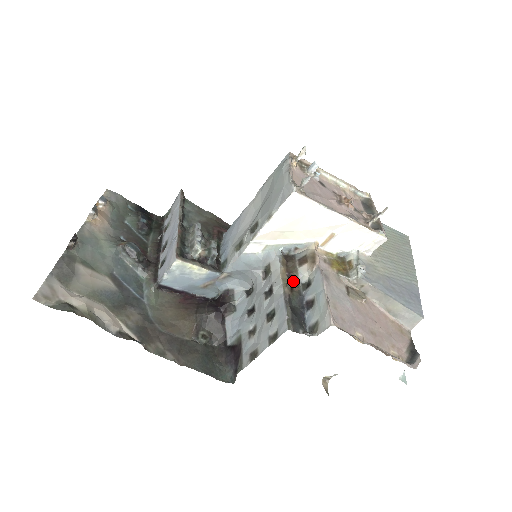
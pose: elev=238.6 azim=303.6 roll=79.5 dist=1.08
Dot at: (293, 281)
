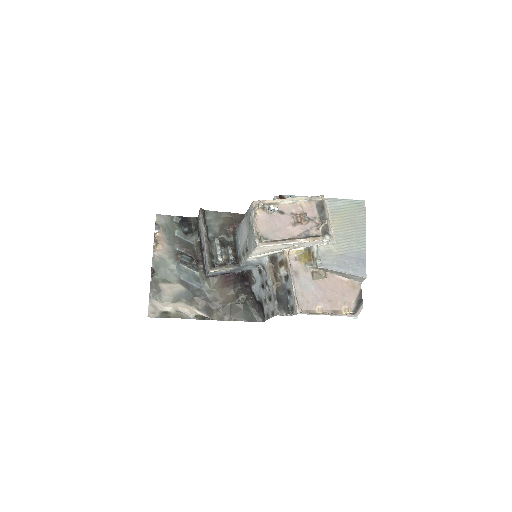
Dot at: (277, 279)
